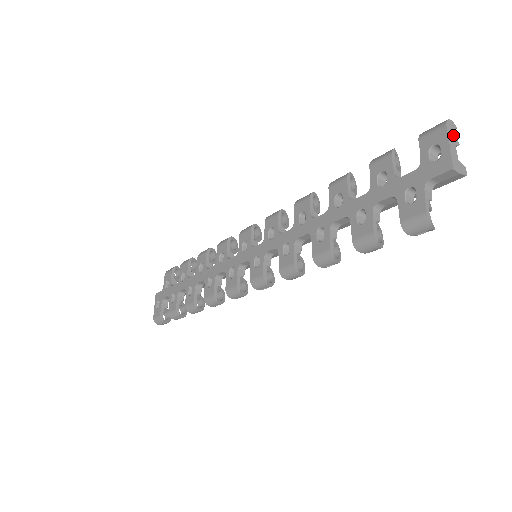
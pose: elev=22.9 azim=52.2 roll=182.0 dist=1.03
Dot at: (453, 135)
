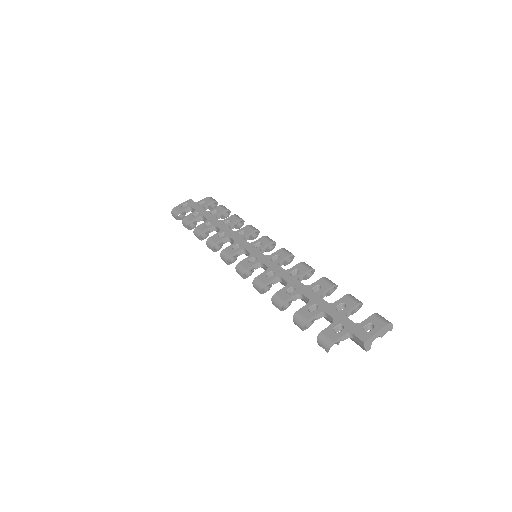
Dot at: (385, 331)
